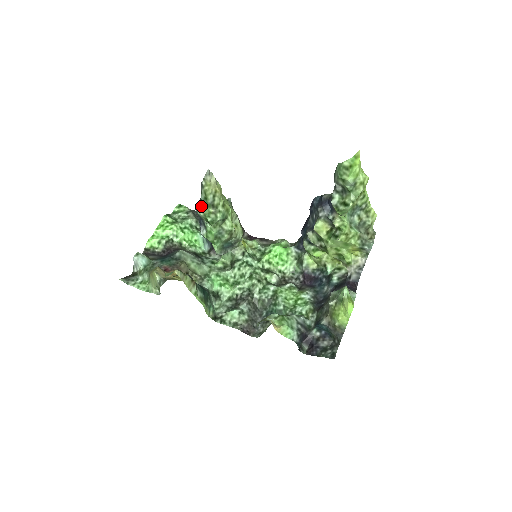
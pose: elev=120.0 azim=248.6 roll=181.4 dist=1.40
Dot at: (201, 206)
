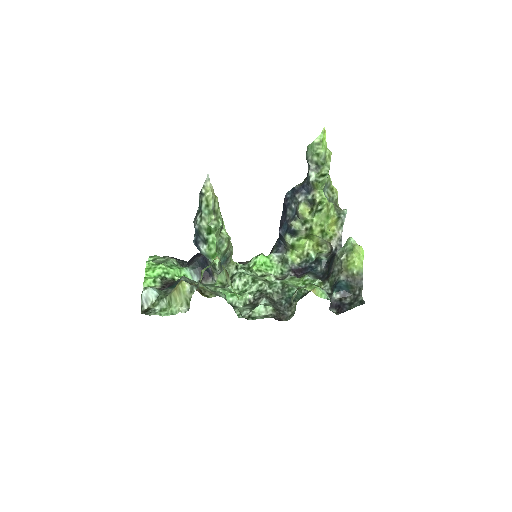
Dot at: (202, 216)
